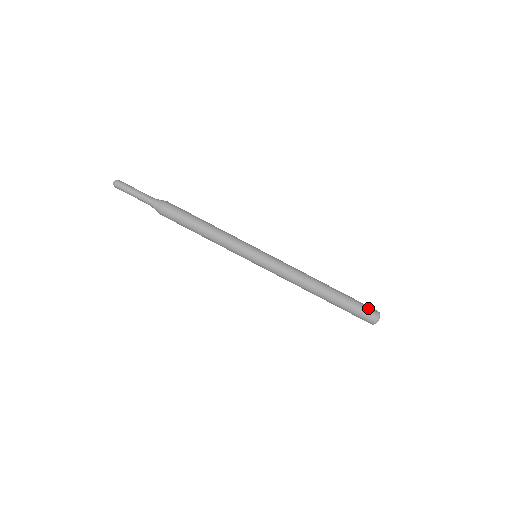
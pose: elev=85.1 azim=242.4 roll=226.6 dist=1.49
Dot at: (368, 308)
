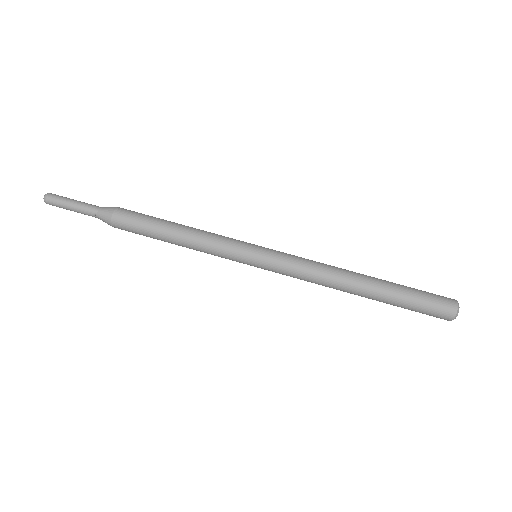
Dot at: occluded
